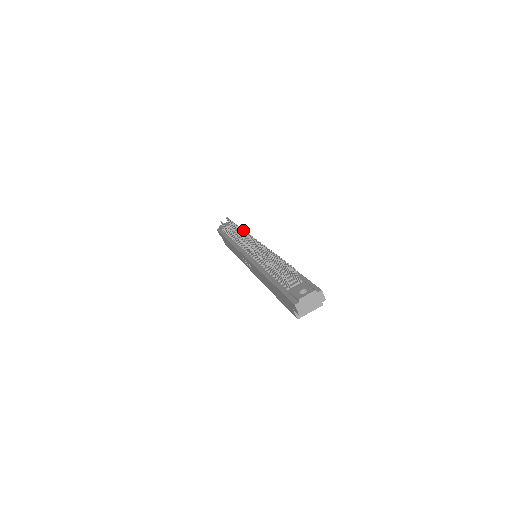
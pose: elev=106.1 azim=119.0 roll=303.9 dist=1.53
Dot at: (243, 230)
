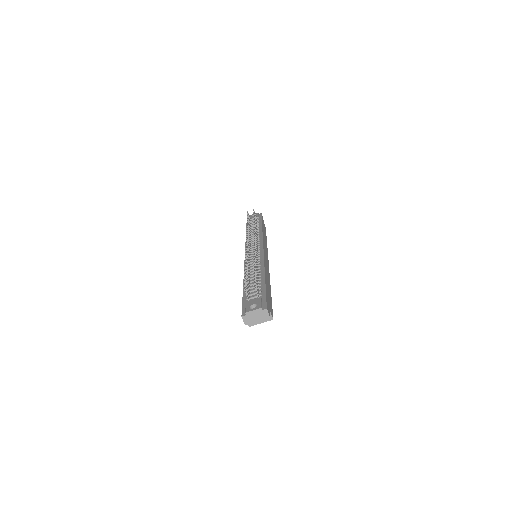
Dot at: (253, 229)
